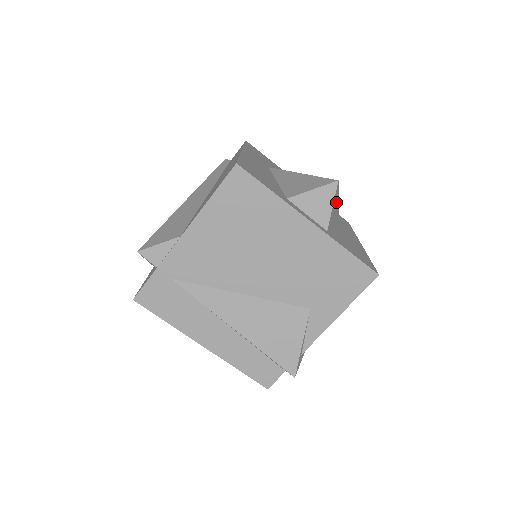
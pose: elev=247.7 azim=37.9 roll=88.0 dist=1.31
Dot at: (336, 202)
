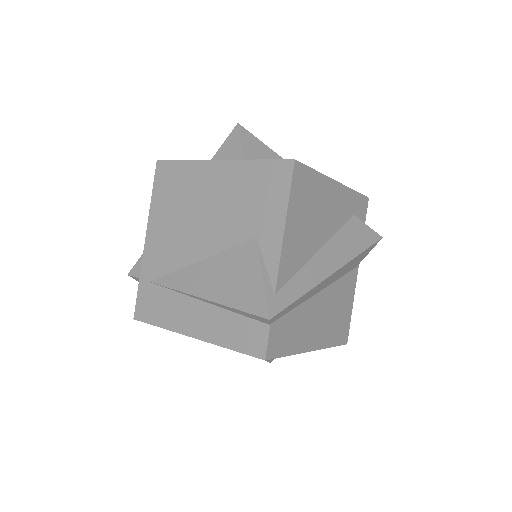
Dot at: (256, 145)
